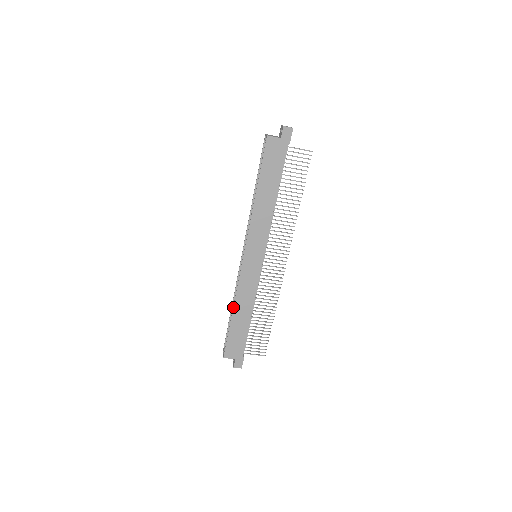
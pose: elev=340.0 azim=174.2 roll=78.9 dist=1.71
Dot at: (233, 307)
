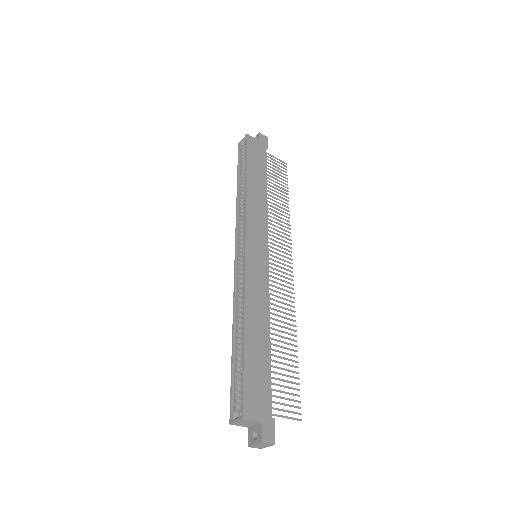
Dot at: (244, 319)
